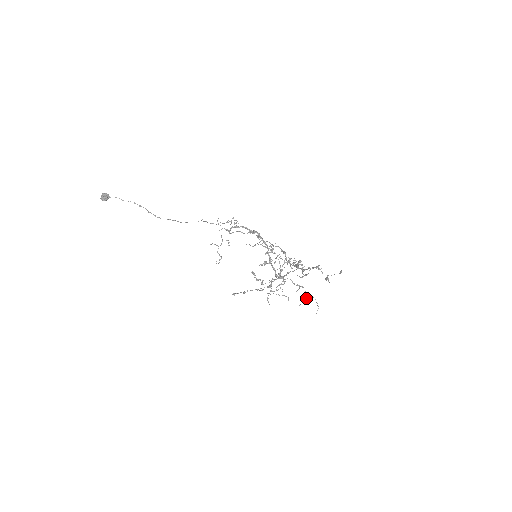
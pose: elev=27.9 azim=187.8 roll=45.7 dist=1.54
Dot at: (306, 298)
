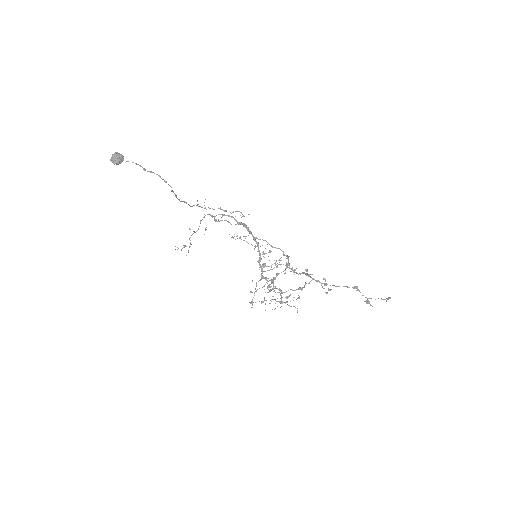
Dot at: occluded
